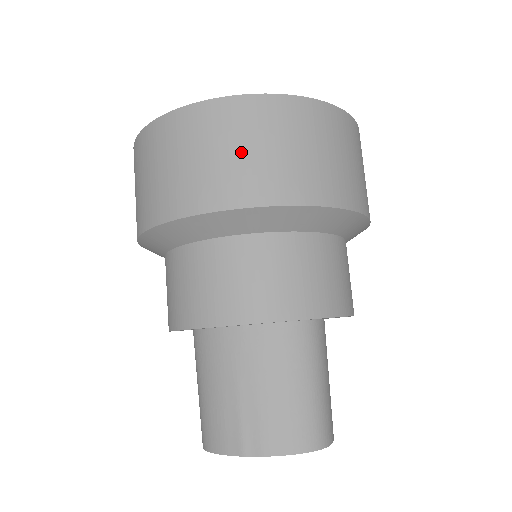
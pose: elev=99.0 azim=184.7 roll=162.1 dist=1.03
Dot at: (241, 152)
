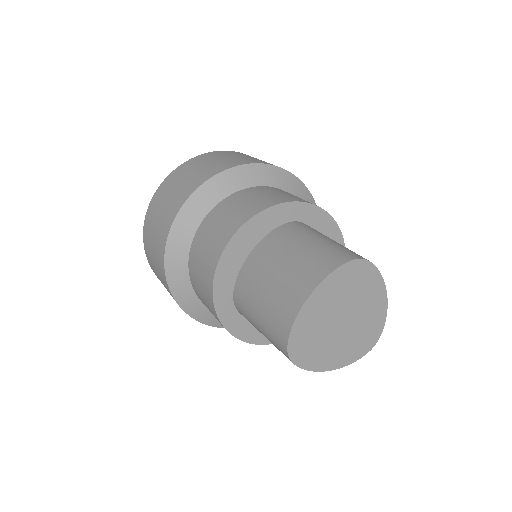
Dot at: (188, 176)
